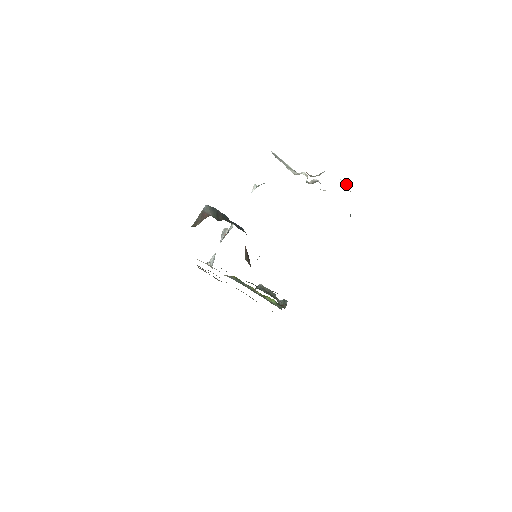
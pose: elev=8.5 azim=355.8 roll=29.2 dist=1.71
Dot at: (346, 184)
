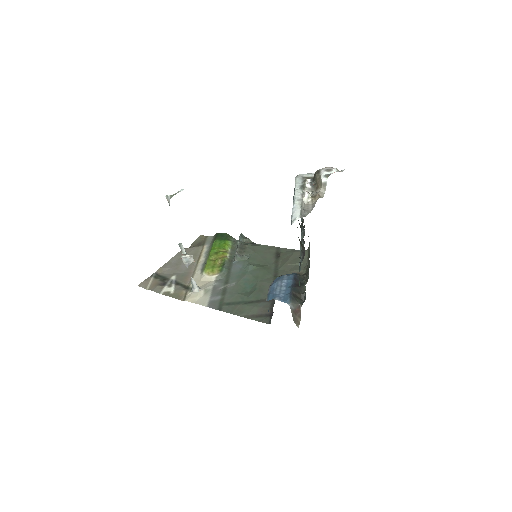
Dot at: (337, 170)
